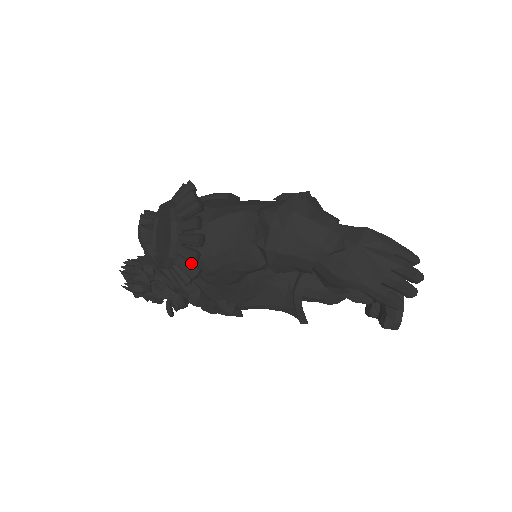
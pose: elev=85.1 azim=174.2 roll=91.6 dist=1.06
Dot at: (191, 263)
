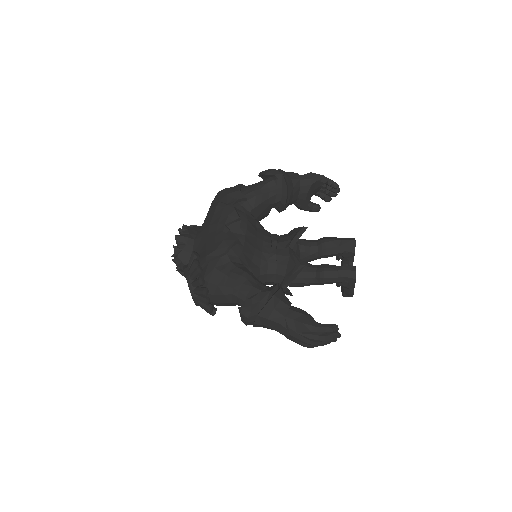
Dot at: occluded
